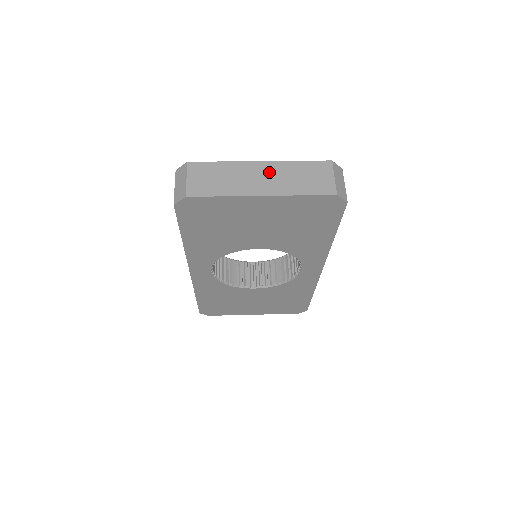
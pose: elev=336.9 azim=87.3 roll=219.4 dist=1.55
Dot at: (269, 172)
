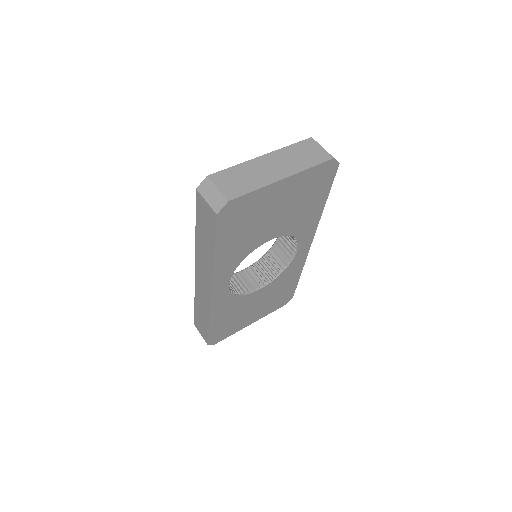
Dot at: (276, 160)
